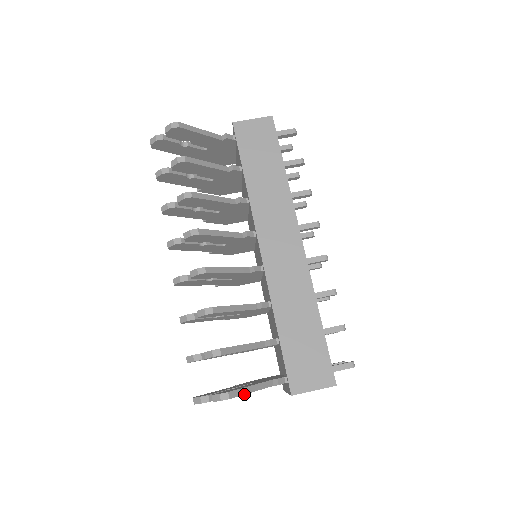
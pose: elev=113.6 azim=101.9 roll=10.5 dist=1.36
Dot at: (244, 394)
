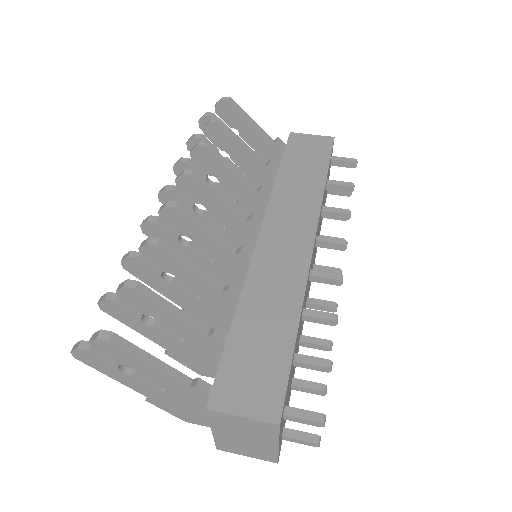
Dot at: (136, 356)
